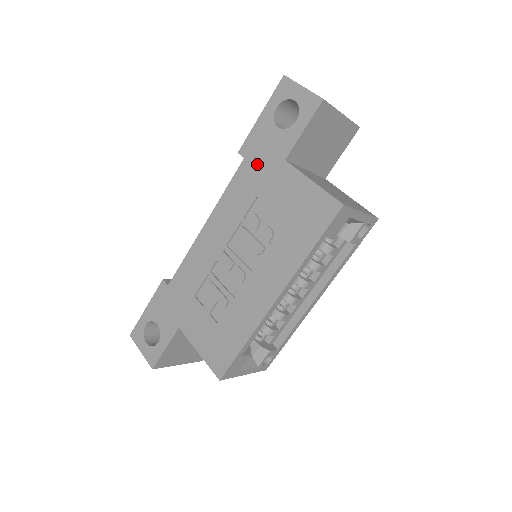
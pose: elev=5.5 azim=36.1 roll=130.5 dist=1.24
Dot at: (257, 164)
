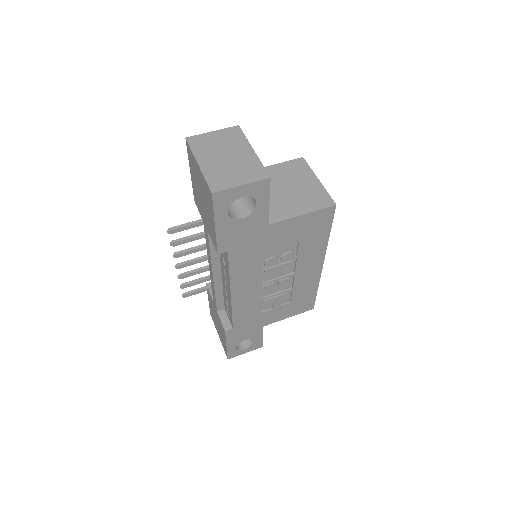
Dot at: (245, 245)
